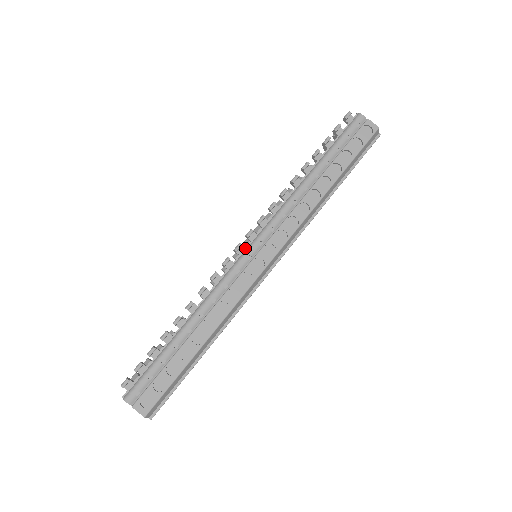
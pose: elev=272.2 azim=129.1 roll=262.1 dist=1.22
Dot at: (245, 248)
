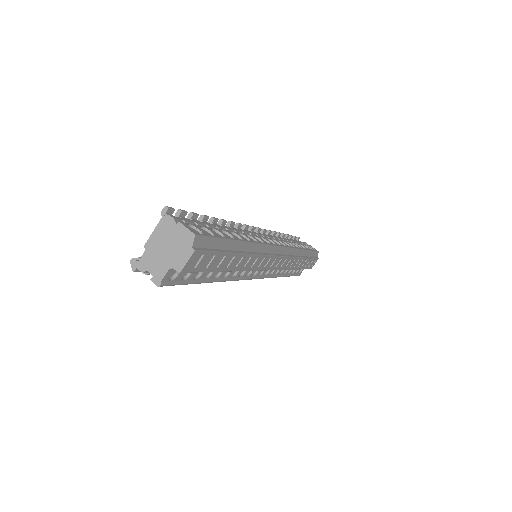
Dot at: occluded
